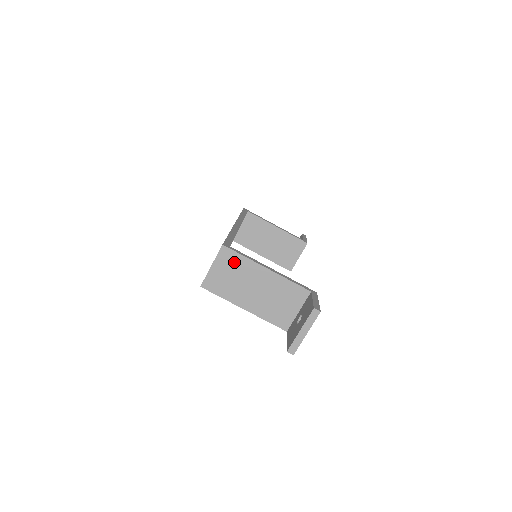
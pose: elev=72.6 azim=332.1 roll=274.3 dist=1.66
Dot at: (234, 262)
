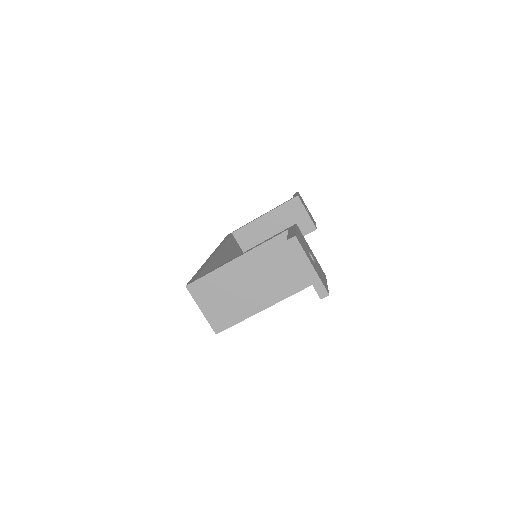
Dot at: (210, 287)
